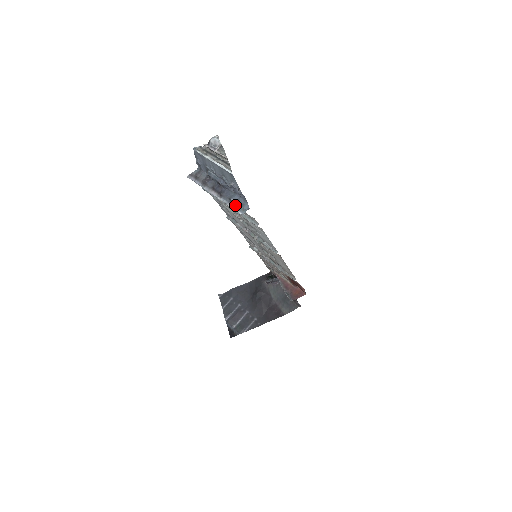
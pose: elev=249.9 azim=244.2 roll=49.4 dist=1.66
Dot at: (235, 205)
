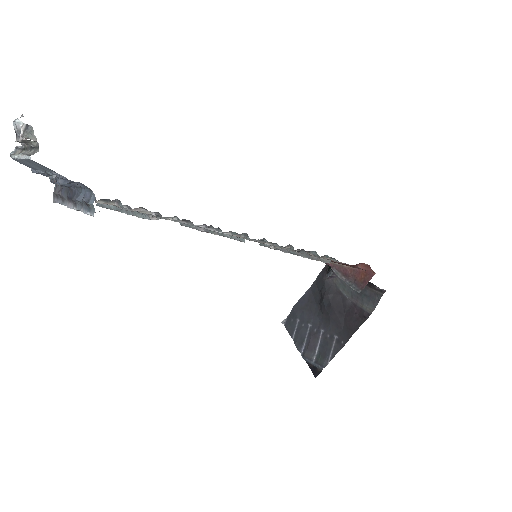
Dot at: (85, 206)
